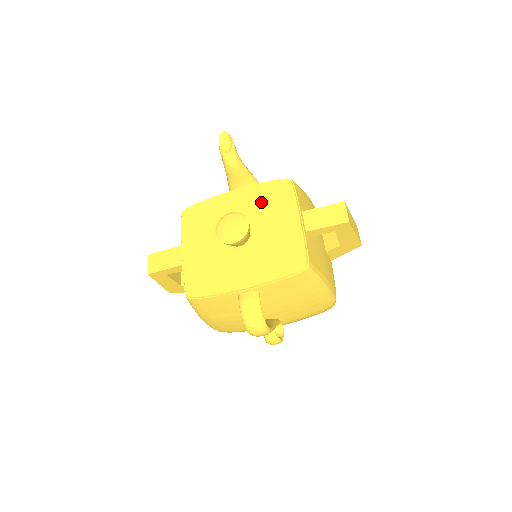
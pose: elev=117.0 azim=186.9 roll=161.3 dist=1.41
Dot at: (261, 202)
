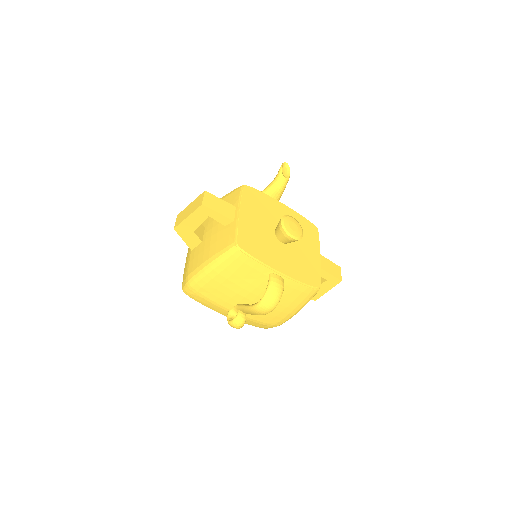
Dot at: occluded
